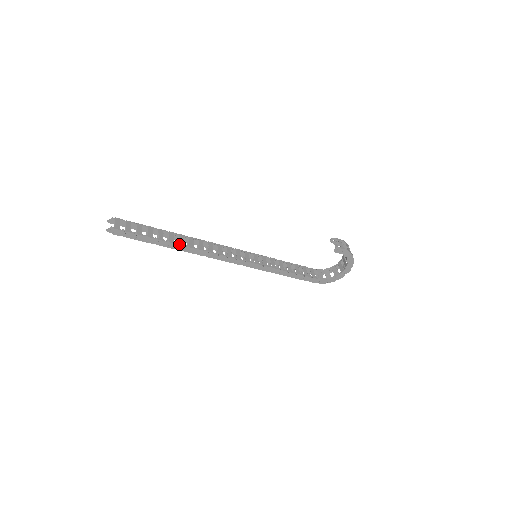
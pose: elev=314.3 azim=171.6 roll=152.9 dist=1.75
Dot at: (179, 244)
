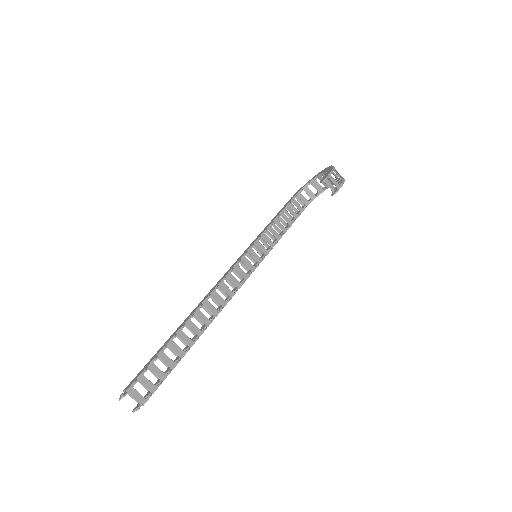
Dot at: occluded
